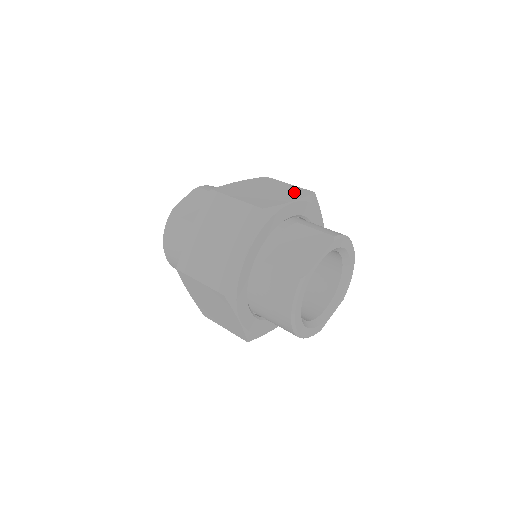
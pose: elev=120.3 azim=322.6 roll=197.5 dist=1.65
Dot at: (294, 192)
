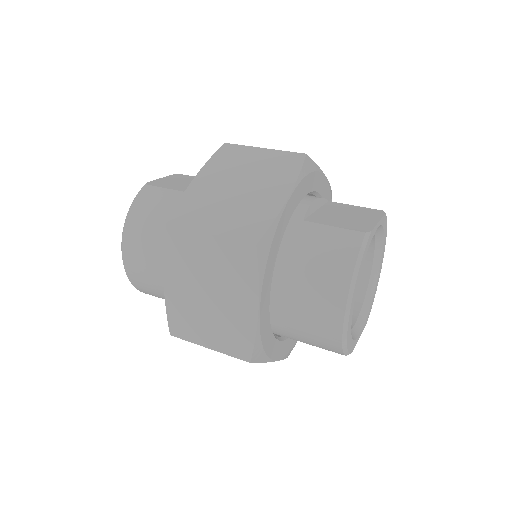
Dot at: occluded
